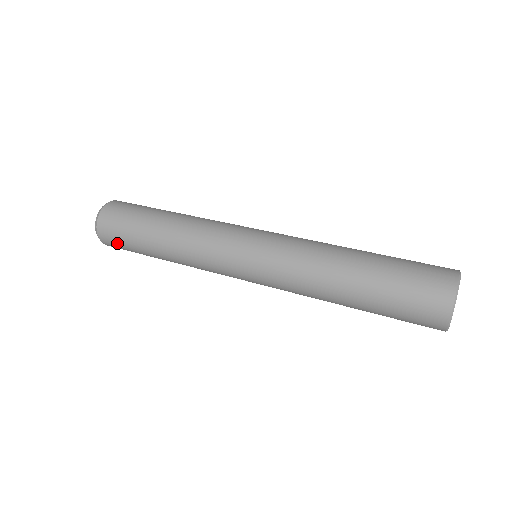
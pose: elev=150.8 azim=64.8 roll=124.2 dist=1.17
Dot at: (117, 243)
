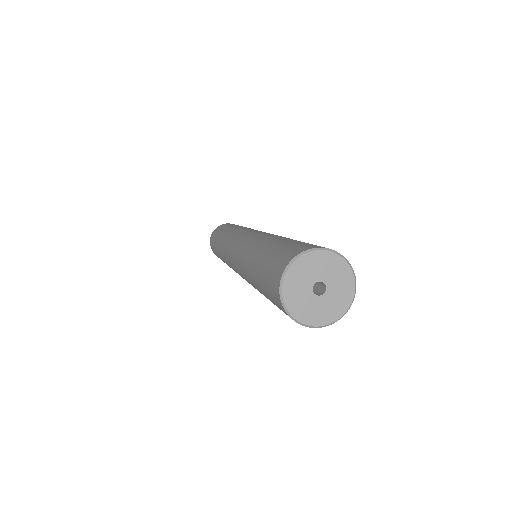
Dot at: (213, 237)
